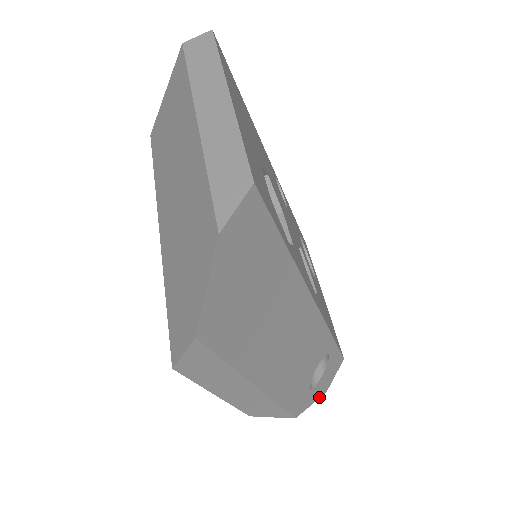
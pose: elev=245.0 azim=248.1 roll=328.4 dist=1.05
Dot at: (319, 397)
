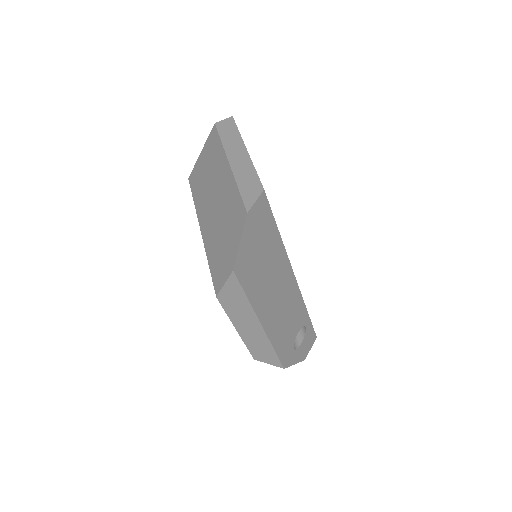
Dot at: (300, 361)
